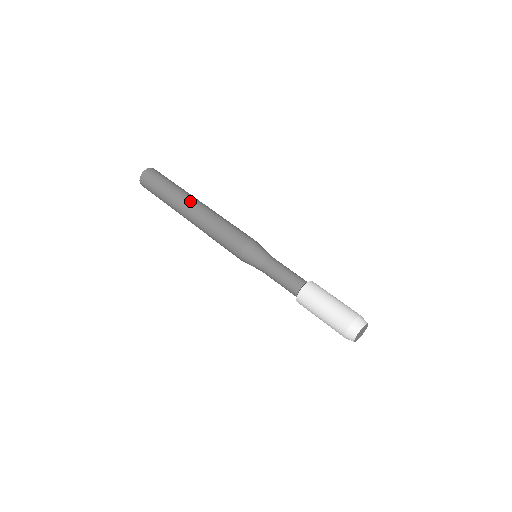
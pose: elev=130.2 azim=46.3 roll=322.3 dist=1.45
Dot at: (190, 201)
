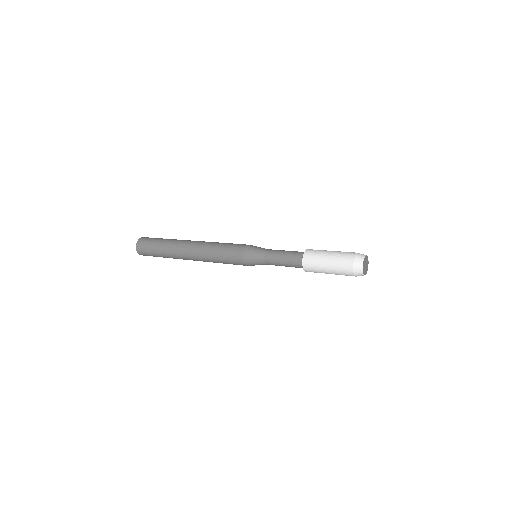
Dot at: (183, 246)
